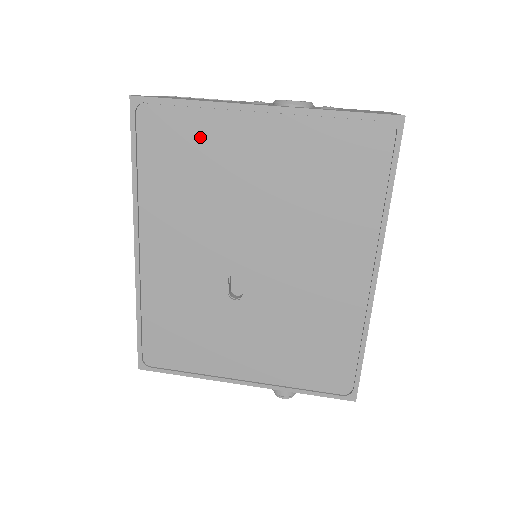
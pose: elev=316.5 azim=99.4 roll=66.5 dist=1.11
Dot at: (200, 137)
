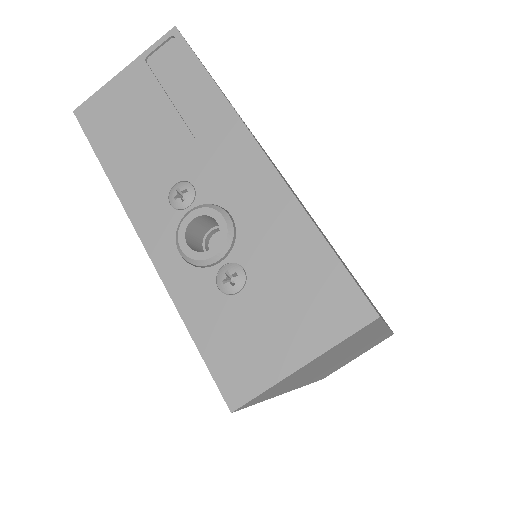
Dot at: occluded
